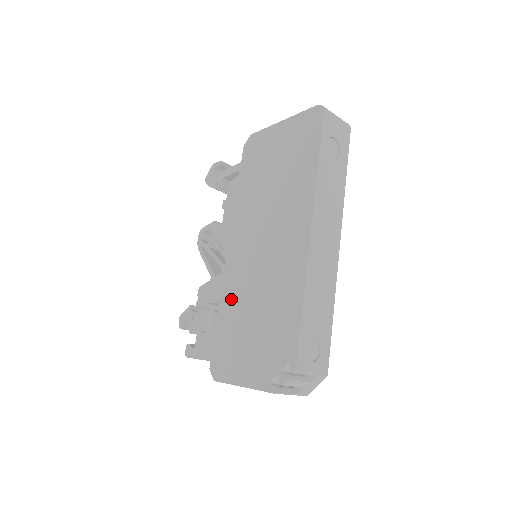
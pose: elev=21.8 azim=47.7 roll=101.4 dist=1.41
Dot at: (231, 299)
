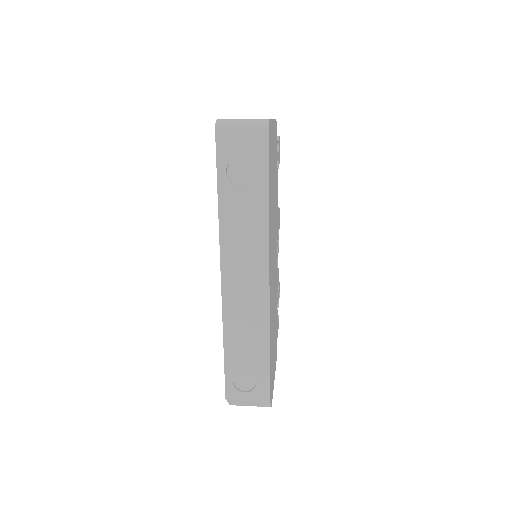
Dot at: occluded
